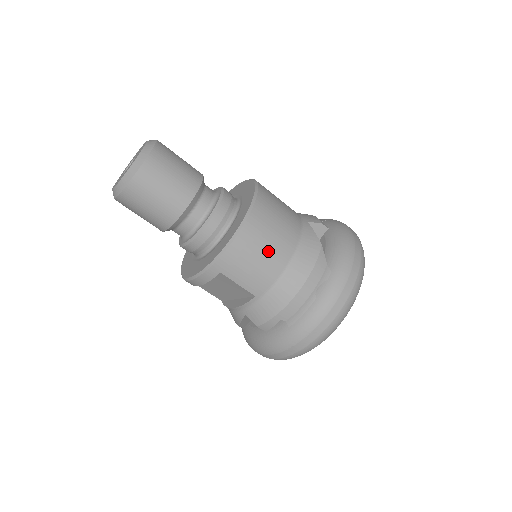
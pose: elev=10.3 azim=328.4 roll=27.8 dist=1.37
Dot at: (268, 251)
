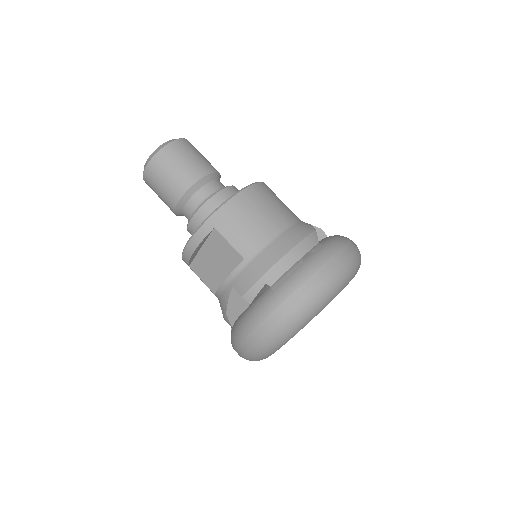
Dot at: (262, 216)
